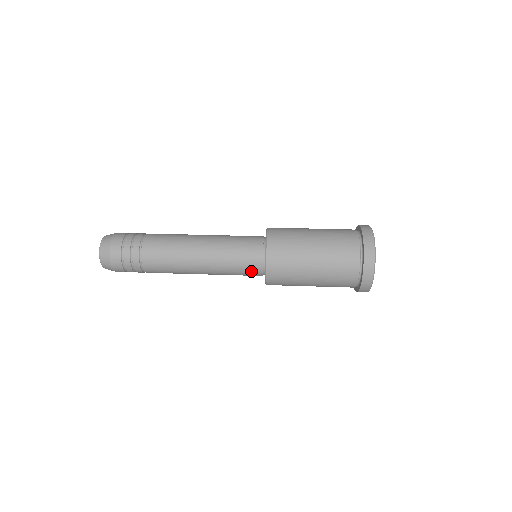
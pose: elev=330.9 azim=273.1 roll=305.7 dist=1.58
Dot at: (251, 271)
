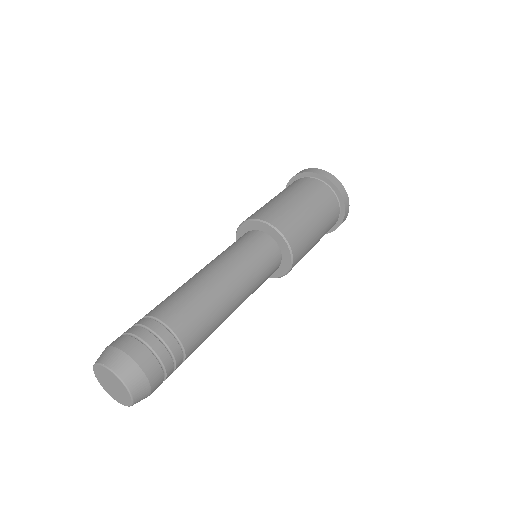
Dot at: occluded
